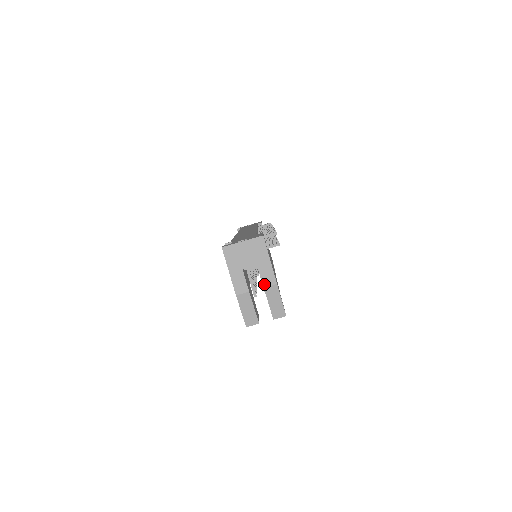
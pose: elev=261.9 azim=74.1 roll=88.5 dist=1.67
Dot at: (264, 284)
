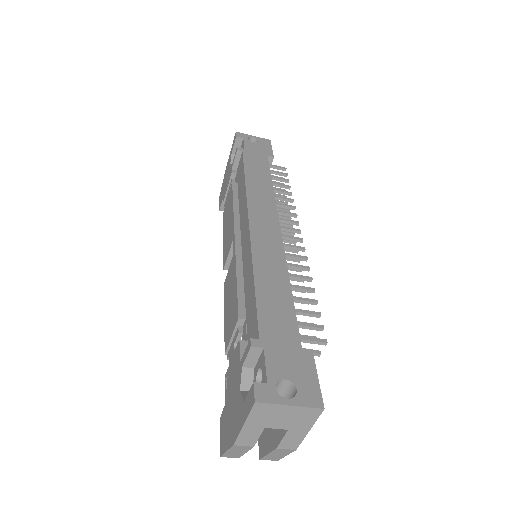
Dot at: (280, 446)
